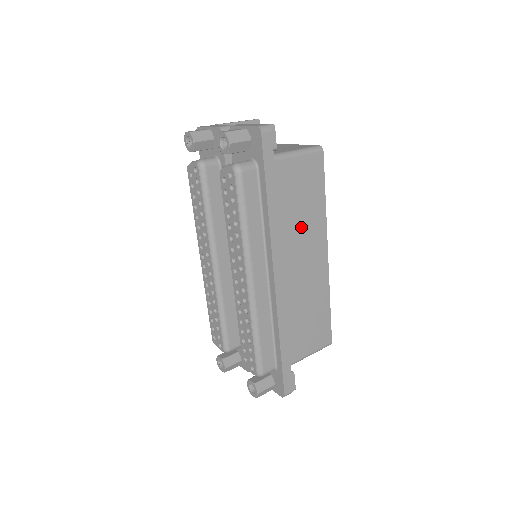
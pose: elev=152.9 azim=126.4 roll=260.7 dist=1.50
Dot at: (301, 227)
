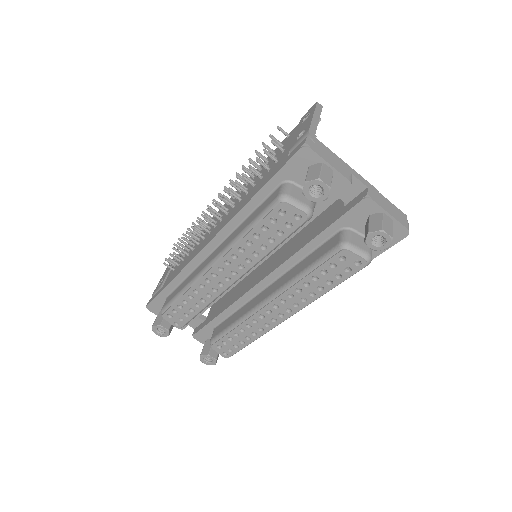
Dot at: occluded
